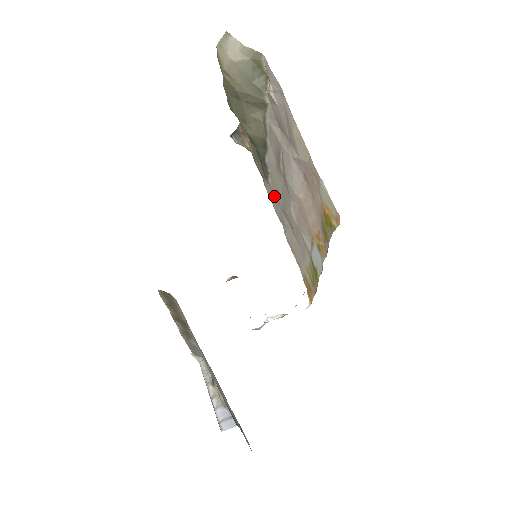
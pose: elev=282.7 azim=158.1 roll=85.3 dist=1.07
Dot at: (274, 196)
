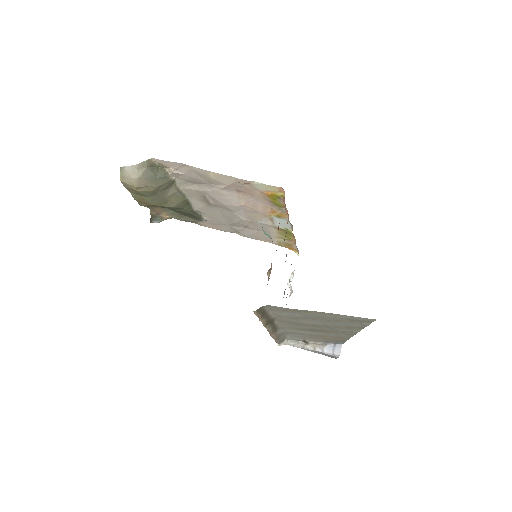
Dot at: (216, 224)
